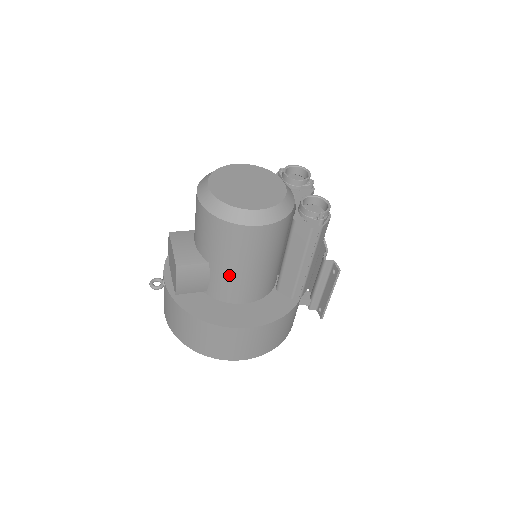
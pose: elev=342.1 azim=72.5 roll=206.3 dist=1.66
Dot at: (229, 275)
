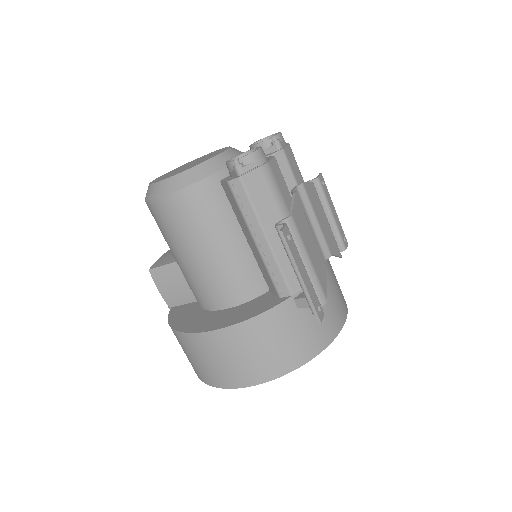
Dot at: (188, 270)
